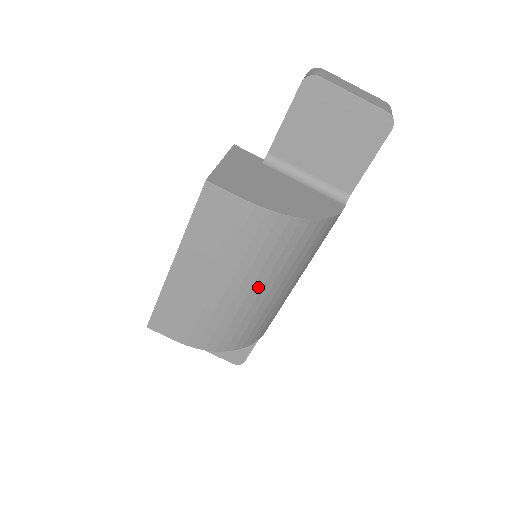
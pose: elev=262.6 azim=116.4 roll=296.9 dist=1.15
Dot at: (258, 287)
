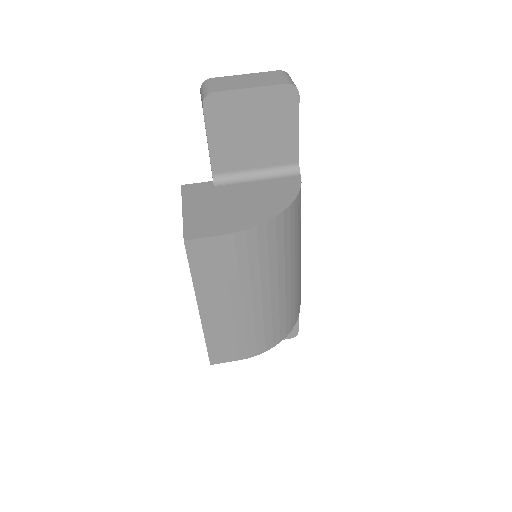
Dot at: (275, 284)
